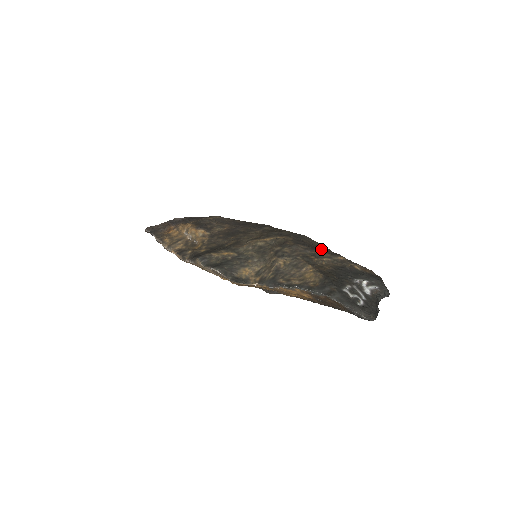
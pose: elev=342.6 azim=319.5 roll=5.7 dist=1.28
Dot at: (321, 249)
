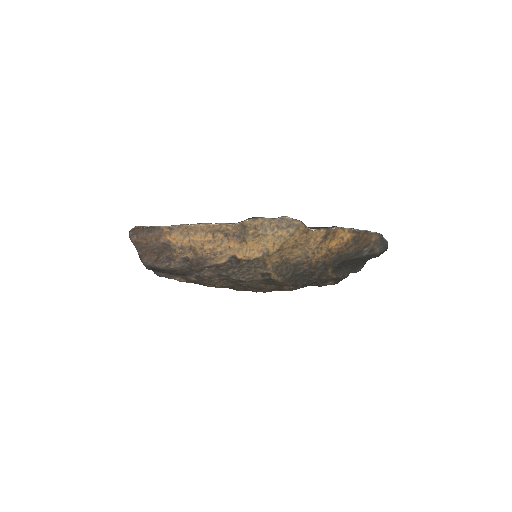
Dot at: occluded
